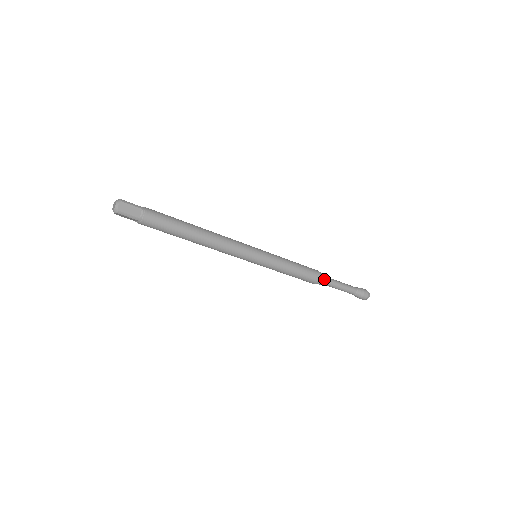
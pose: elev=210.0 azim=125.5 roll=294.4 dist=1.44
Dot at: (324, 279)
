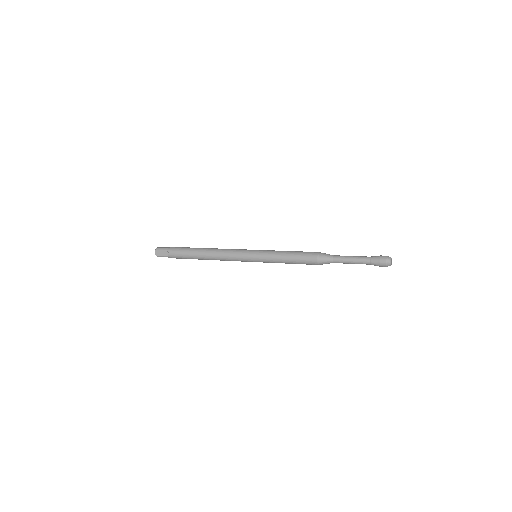
Dot at: (324, 260)
